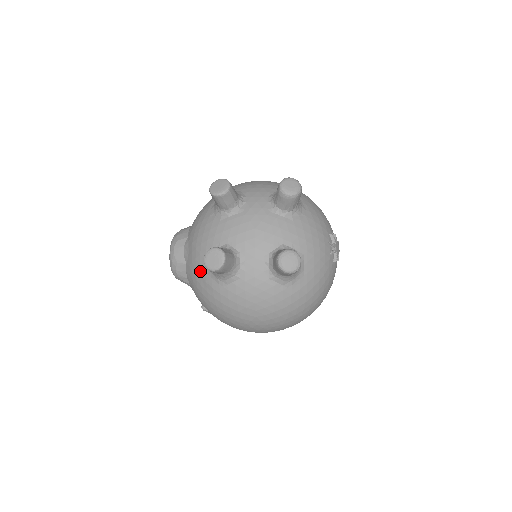
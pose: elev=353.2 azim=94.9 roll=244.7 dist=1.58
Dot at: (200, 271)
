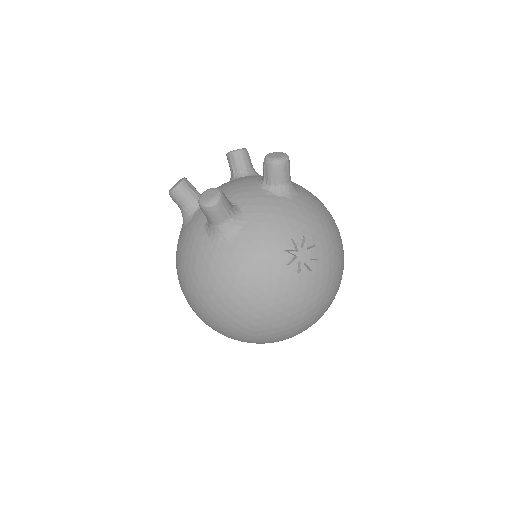
Dot at: occluded
